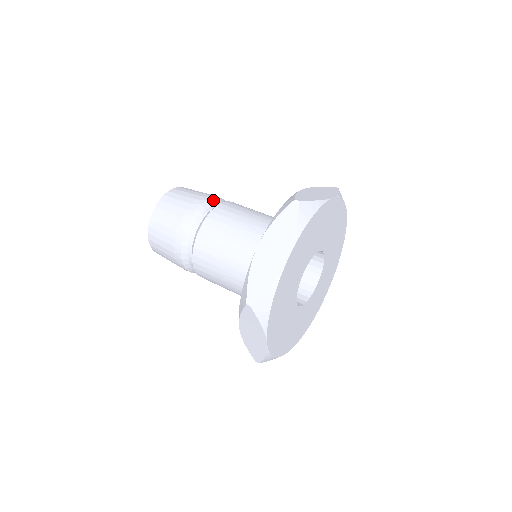
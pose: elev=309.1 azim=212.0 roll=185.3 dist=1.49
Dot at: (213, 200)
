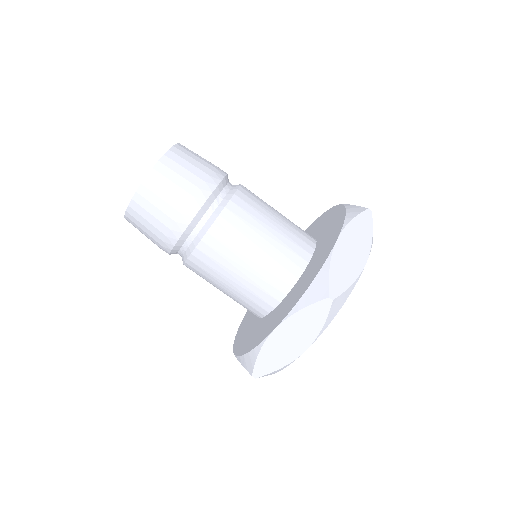
Dot at: (214, 194)
